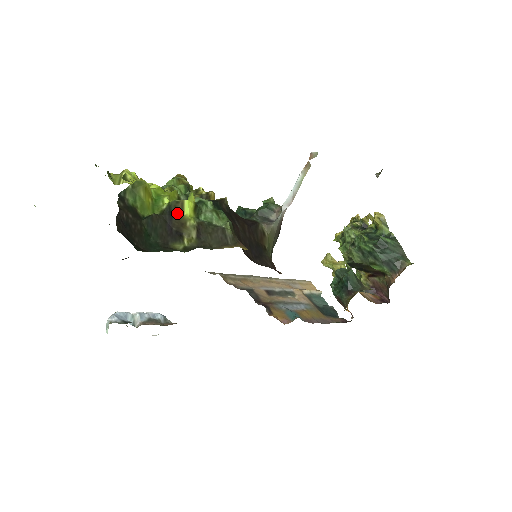
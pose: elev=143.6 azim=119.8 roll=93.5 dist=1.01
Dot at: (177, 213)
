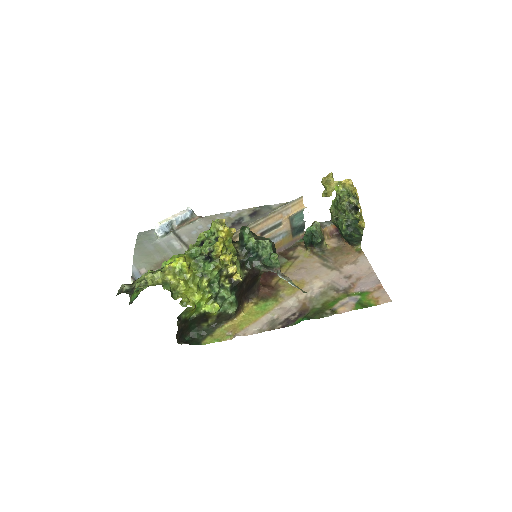
Dot at: (208, 315)
